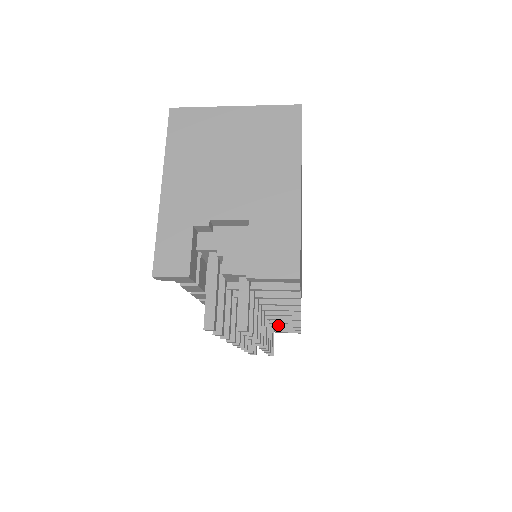
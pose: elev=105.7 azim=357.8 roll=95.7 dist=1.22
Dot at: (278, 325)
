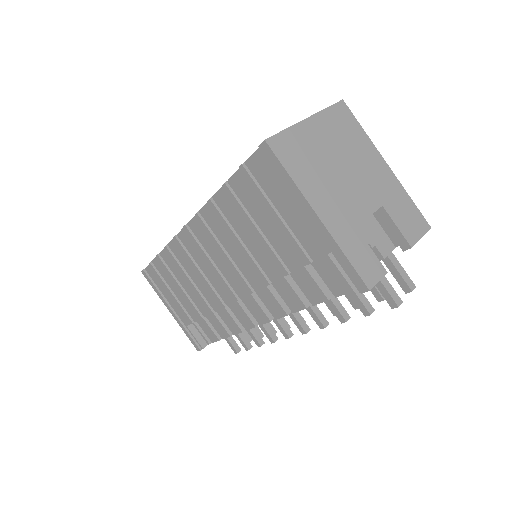
Dot at: occluded
